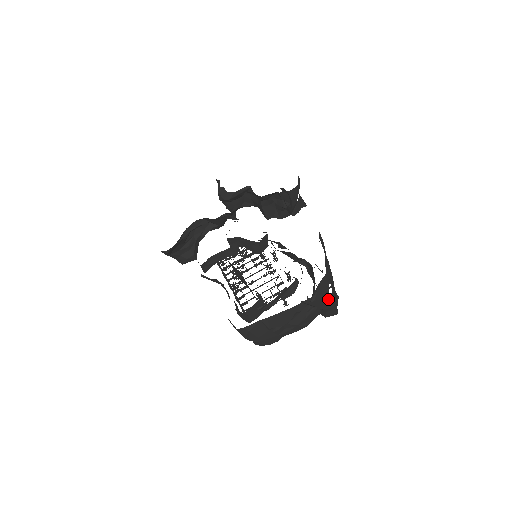
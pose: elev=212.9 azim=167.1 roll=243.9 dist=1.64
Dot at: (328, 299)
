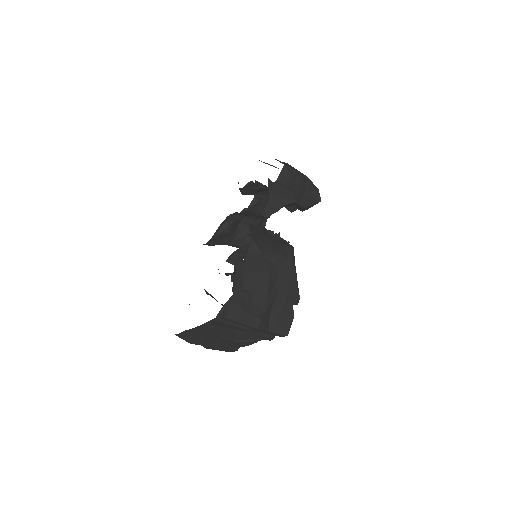
Dot at: (230, 323)
